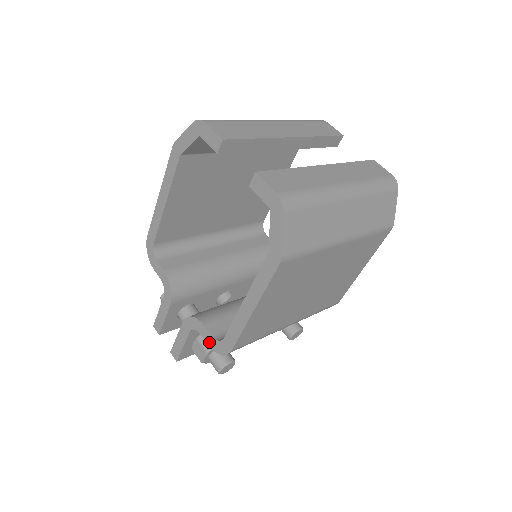
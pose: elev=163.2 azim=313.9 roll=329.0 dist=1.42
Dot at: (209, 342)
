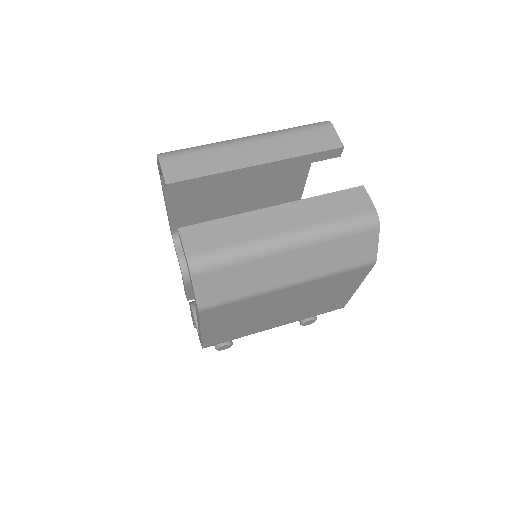
Dot at: (197, 331)
